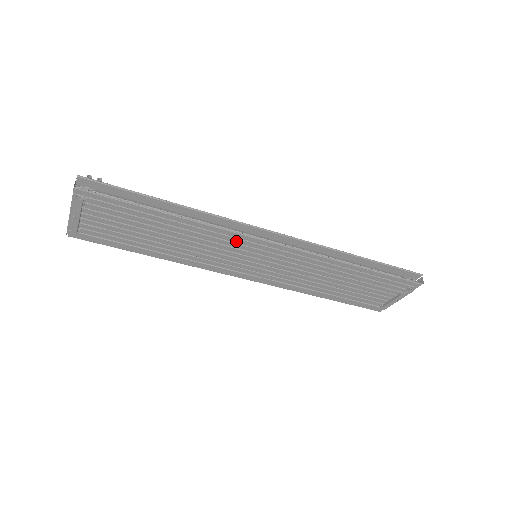
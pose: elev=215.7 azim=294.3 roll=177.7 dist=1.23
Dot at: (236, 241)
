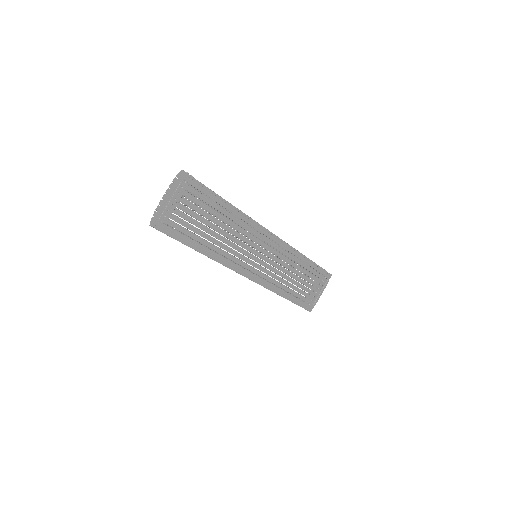
Dot at: (255, 234)
